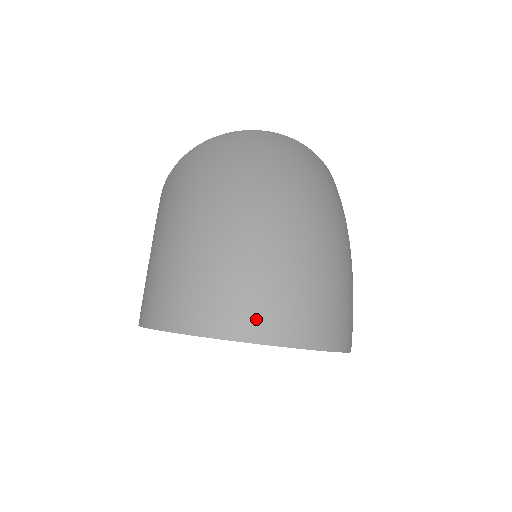
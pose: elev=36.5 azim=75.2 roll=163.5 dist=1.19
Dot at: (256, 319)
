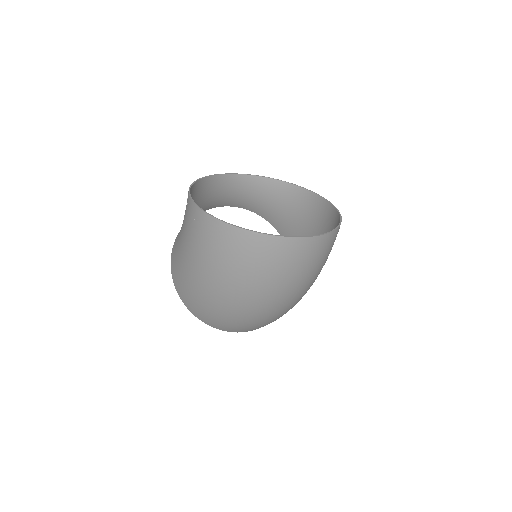
Dot at: (239, 331)
